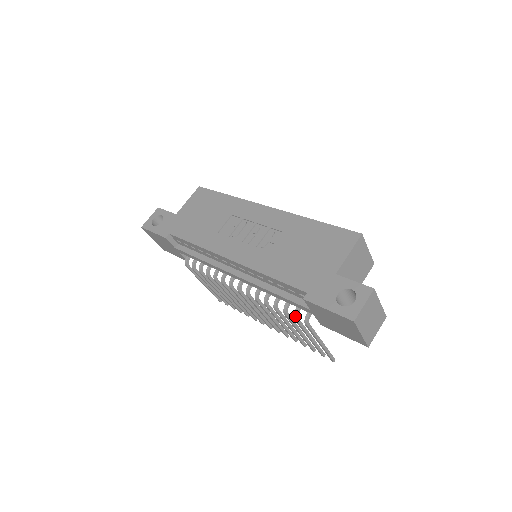
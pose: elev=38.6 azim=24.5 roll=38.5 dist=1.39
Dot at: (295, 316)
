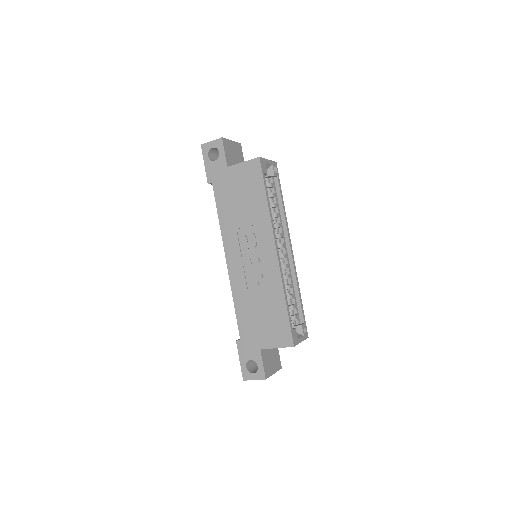
Dot at: occluded
